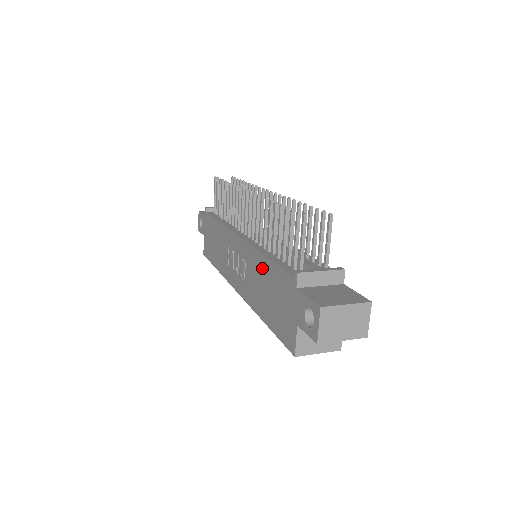
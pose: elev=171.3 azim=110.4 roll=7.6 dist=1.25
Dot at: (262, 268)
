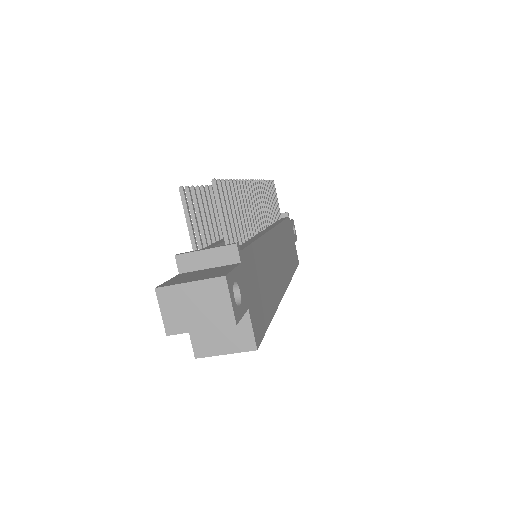
Dot at: occluded
